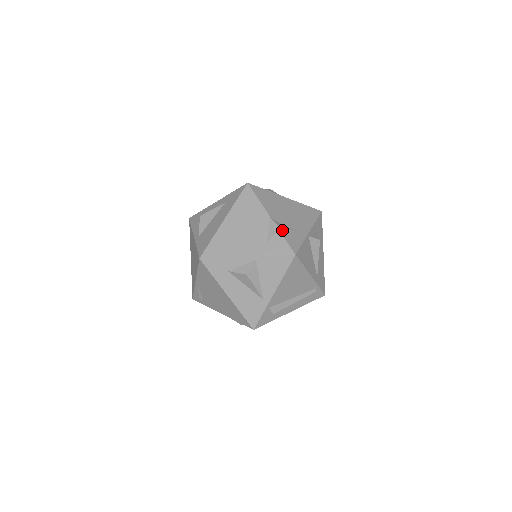
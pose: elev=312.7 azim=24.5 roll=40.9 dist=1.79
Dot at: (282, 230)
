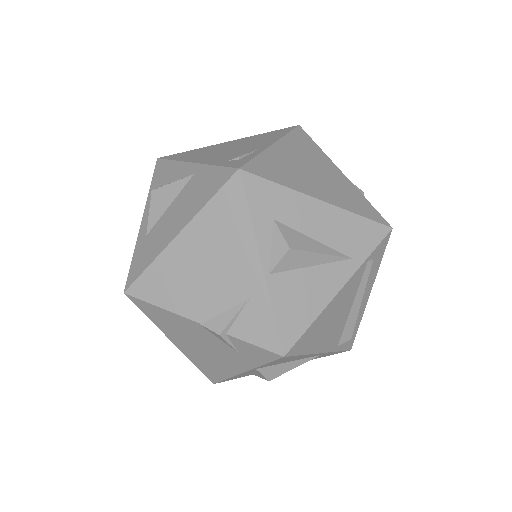
Dot at: (231, 329)
